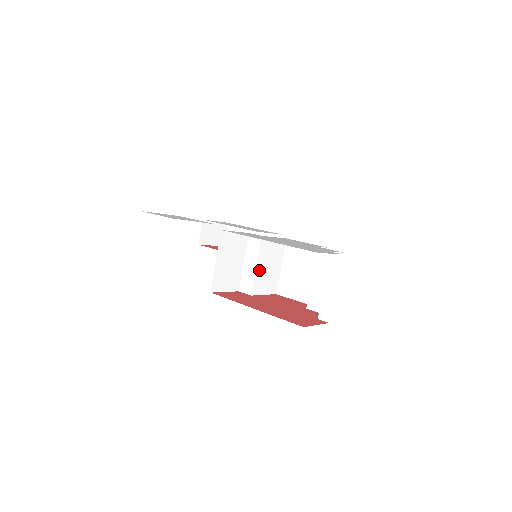
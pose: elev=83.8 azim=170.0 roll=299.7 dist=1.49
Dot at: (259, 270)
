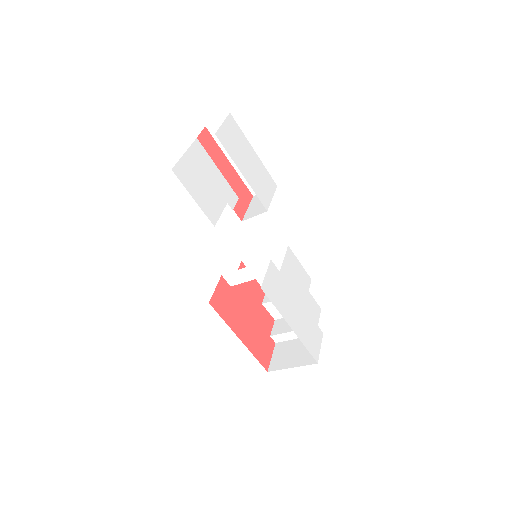
Dot at: occluded
